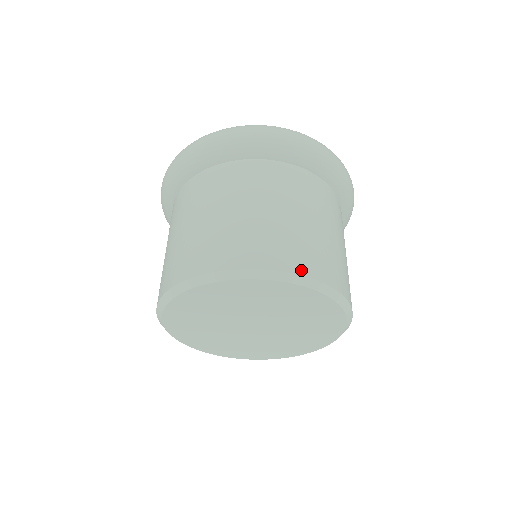
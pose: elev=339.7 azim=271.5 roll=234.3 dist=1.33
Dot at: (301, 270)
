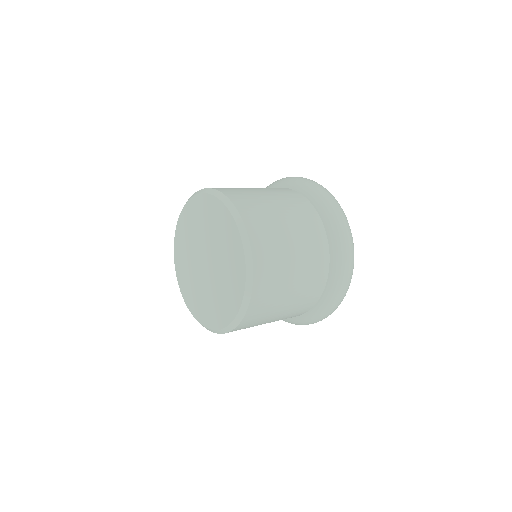
Dot at: (248, 226)
